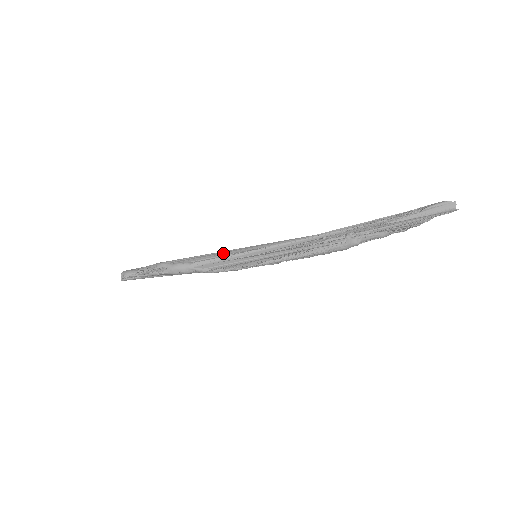
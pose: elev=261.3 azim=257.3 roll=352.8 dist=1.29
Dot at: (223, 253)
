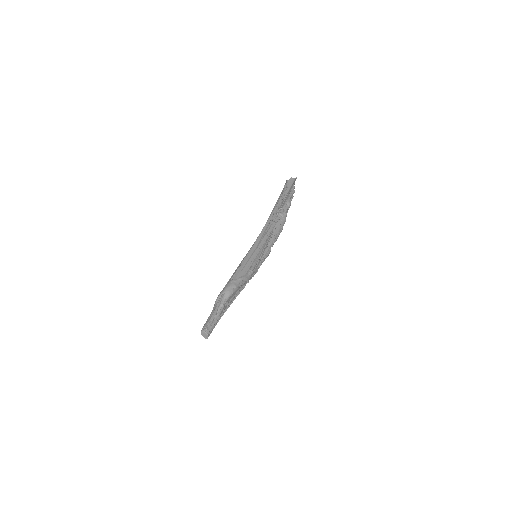
Dot at: (240, 264)
